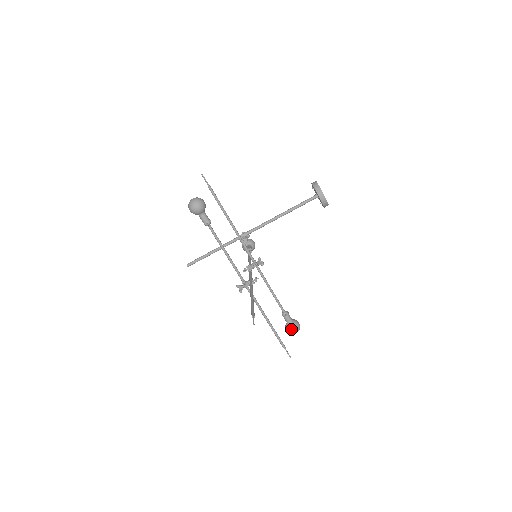
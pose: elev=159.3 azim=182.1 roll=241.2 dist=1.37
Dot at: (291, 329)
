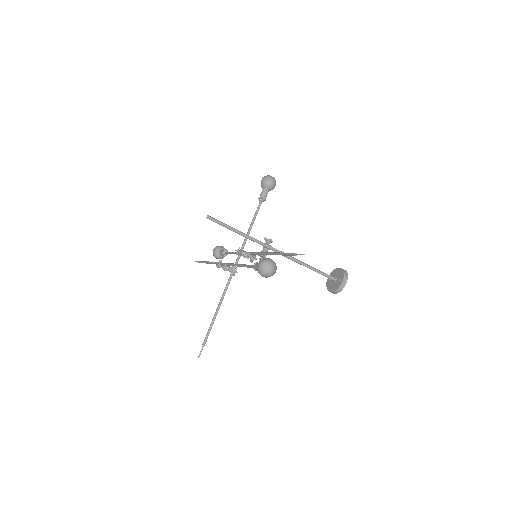
Dot at: (217, 258)
